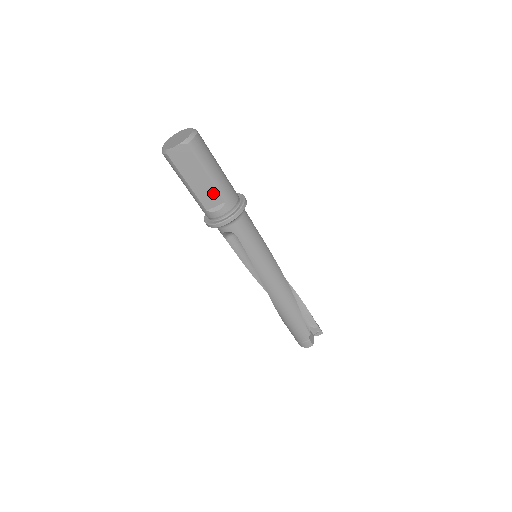
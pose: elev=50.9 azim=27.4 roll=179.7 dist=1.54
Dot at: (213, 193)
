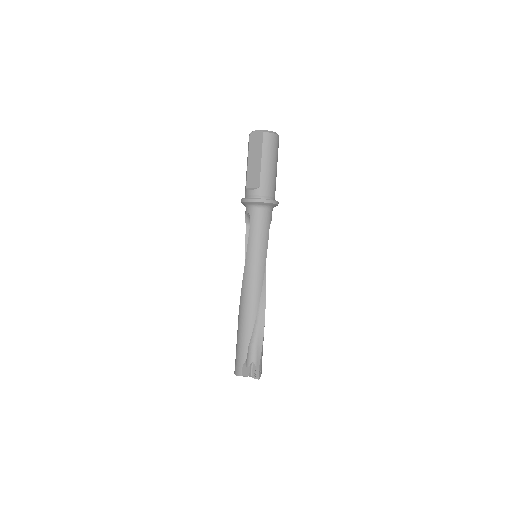
Dot at: (257, 176)
